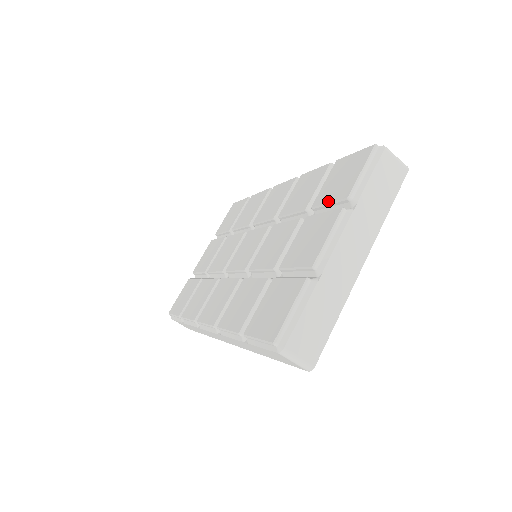
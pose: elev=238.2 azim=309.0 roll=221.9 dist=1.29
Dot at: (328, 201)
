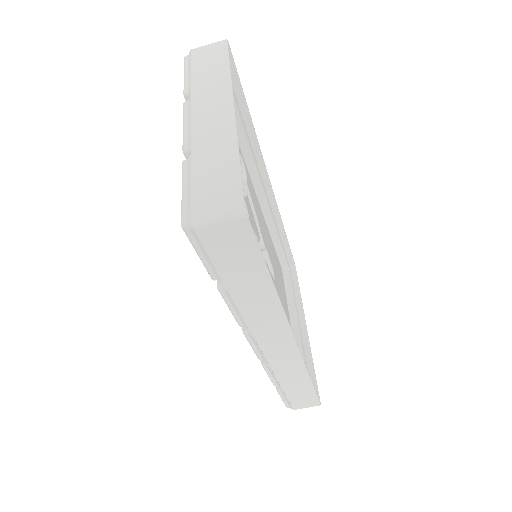
Dot at: occluded
